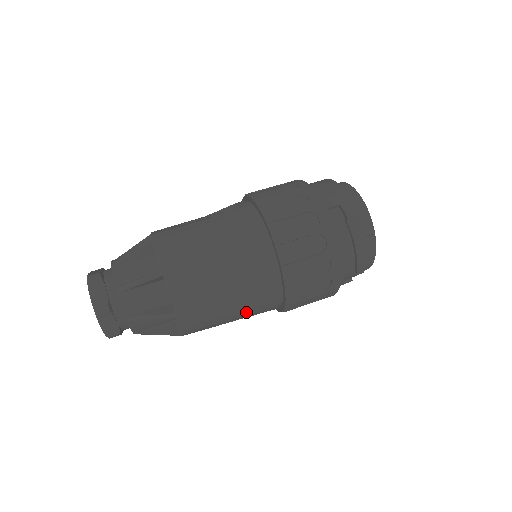
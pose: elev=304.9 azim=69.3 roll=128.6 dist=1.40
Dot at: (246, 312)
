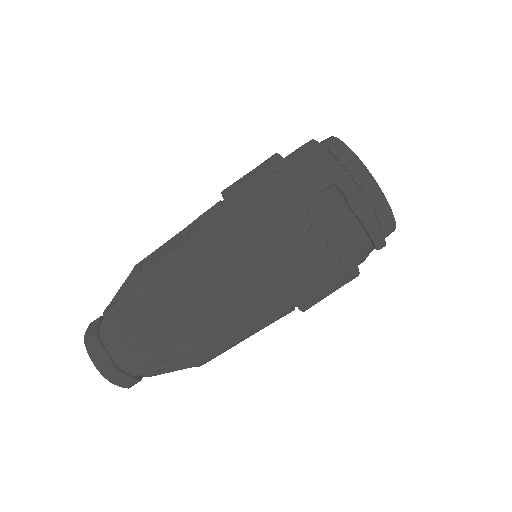
Dot at: (260, 329)
